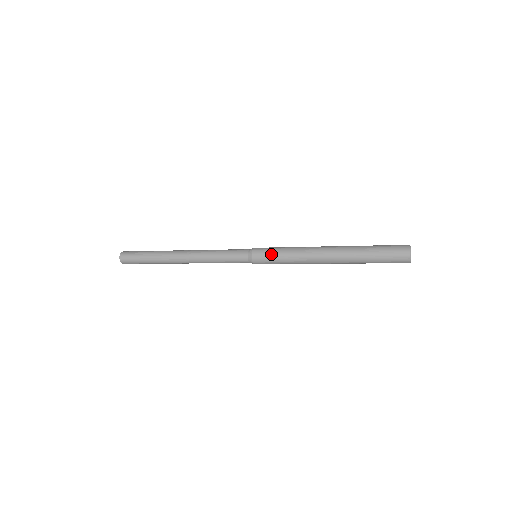
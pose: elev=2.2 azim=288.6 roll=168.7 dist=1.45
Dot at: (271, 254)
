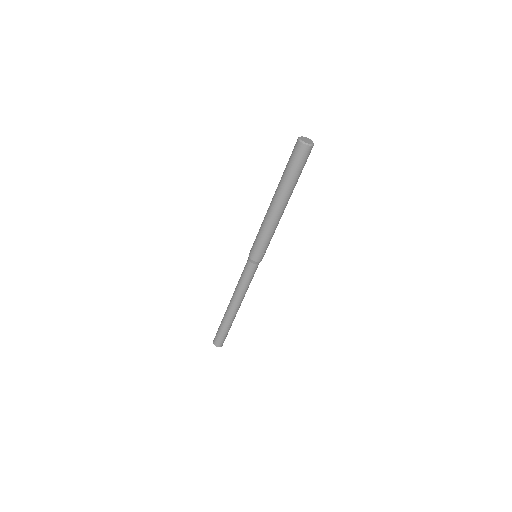
Dot at: (255, 245)
